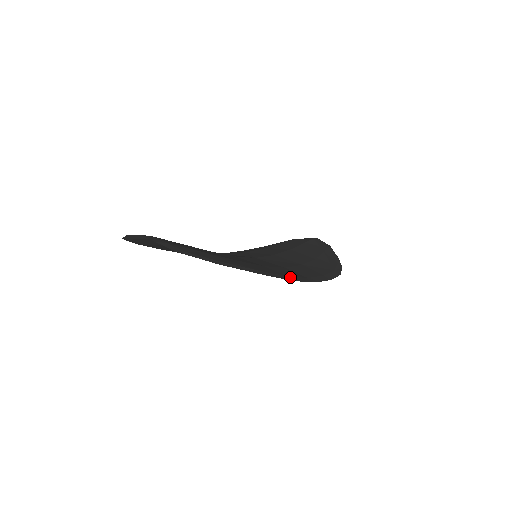
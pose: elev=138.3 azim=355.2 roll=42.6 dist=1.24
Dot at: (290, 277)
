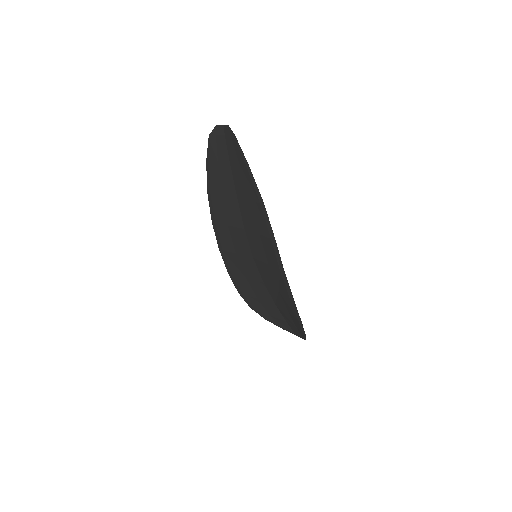
Dot at: (274, 240)
